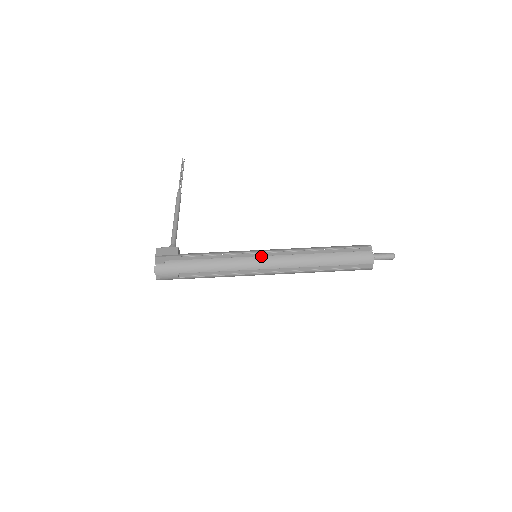
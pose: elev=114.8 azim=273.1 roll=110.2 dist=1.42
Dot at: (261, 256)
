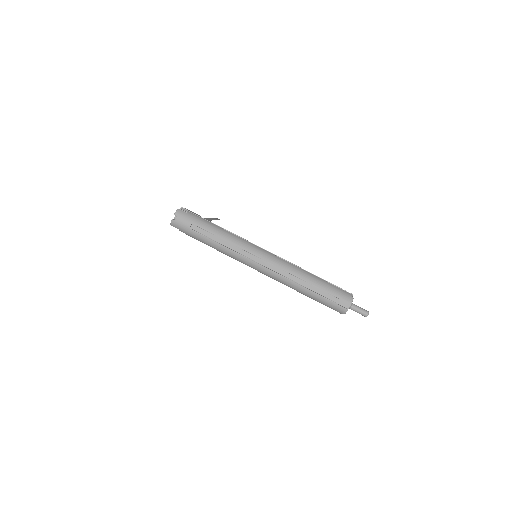
Dot at: (263, 249)
